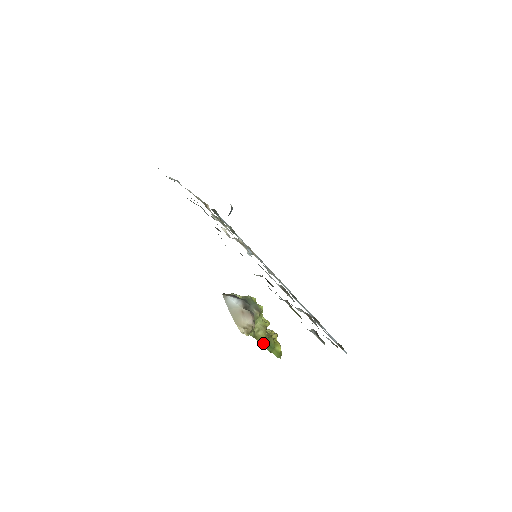
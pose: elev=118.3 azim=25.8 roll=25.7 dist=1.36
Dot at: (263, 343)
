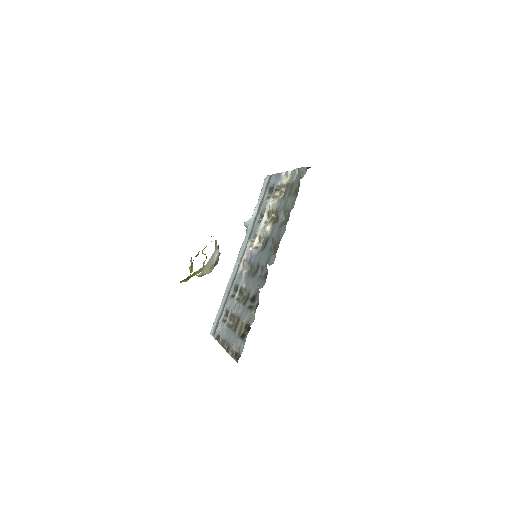
Dot at: (189, 276)
